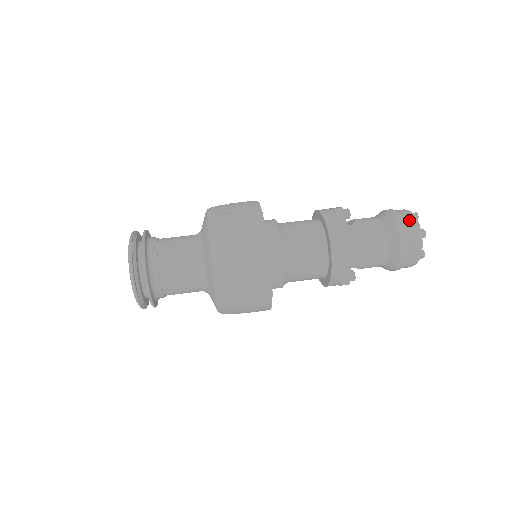
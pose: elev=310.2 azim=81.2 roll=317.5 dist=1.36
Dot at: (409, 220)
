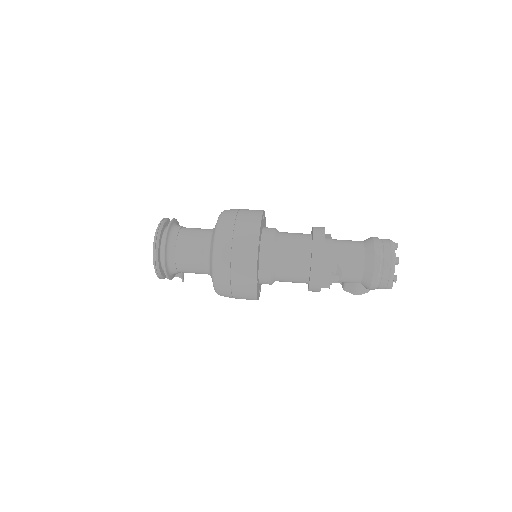
Dot at: occluded
